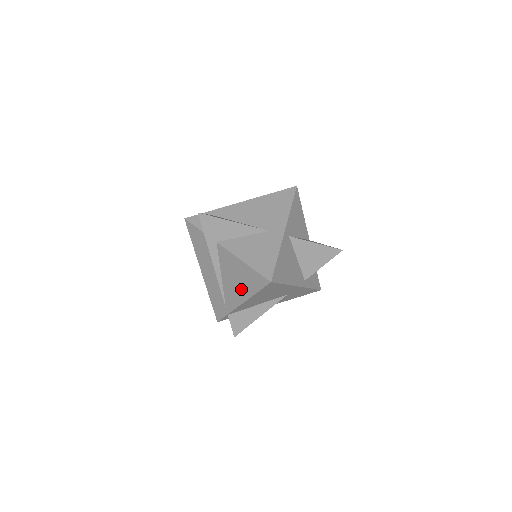
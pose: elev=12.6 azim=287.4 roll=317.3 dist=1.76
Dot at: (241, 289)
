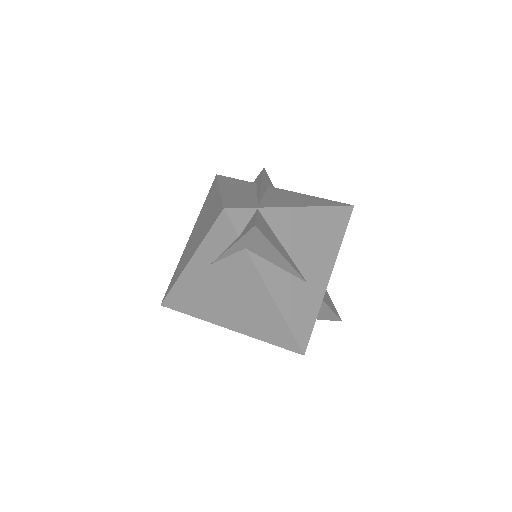
Dot at: (301, 202)
